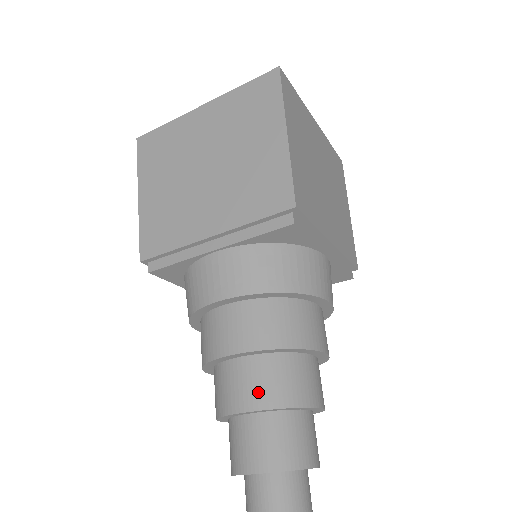
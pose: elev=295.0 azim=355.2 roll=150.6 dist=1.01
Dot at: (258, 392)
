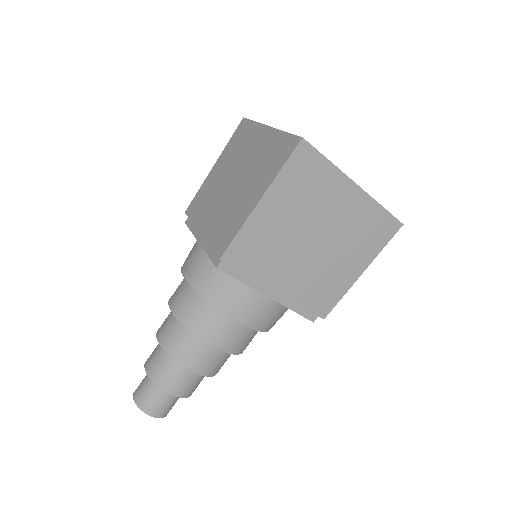
Dot at: (212, 368)
